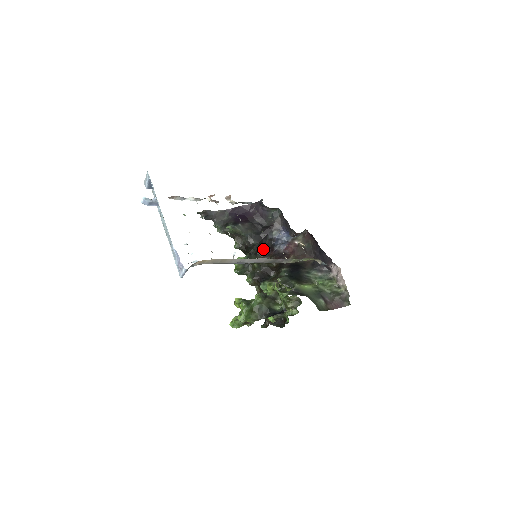
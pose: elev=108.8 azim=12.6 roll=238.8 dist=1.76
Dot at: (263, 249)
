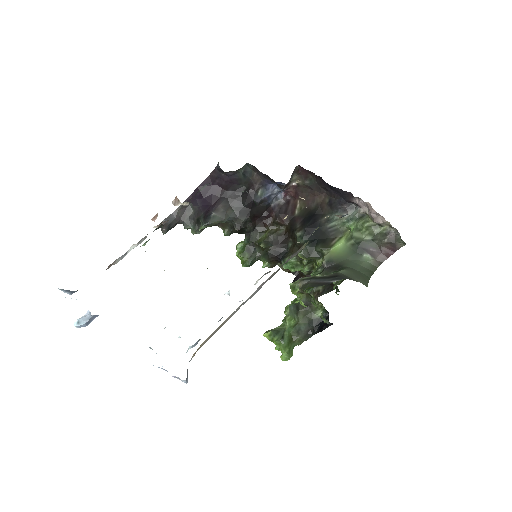
Dot at: (259, 218)
